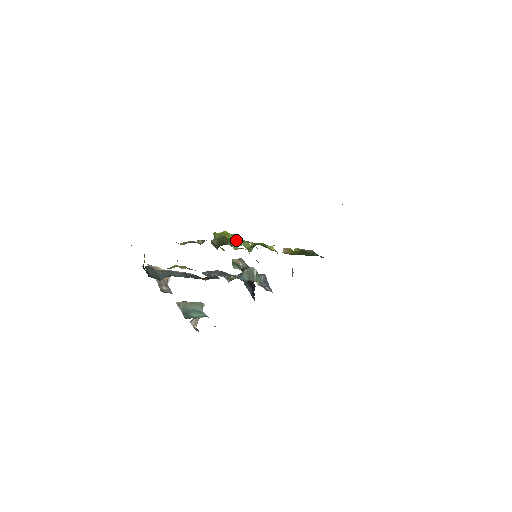
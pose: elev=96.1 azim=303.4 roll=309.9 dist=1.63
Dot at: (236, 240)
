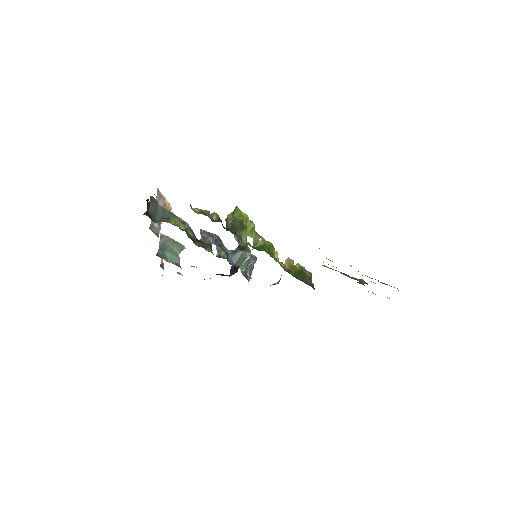
Dot at: (250, 230)
